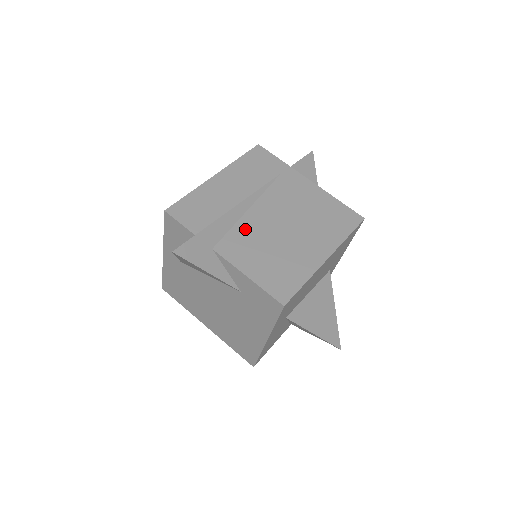
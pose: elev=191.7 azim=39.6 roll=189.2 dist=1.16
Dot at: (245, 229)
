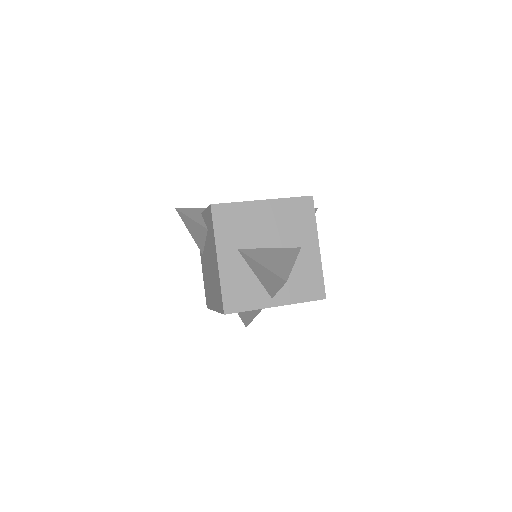
Dot at: occluded
